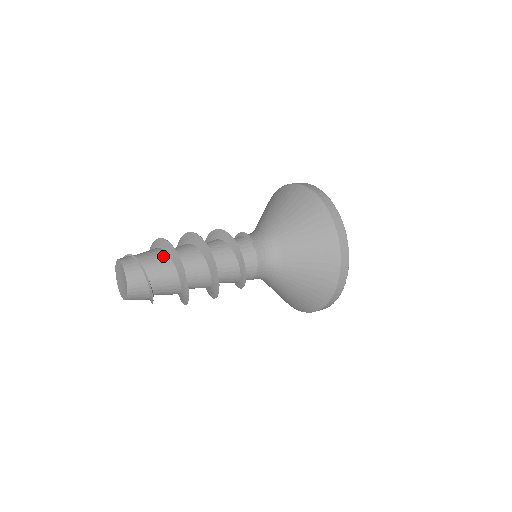
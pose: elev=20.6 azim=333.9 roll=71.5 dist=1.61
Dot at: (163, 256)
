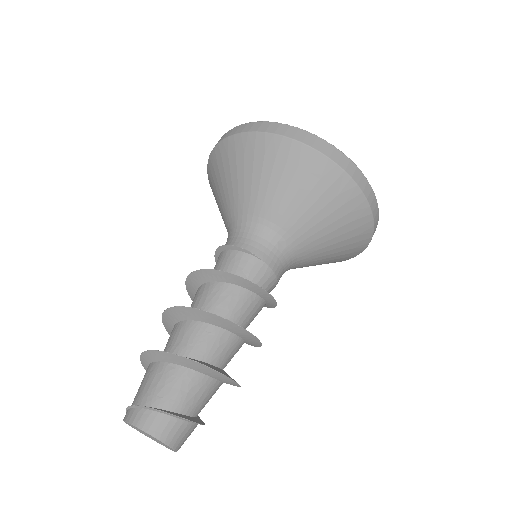
Dot at: (180, 374)
